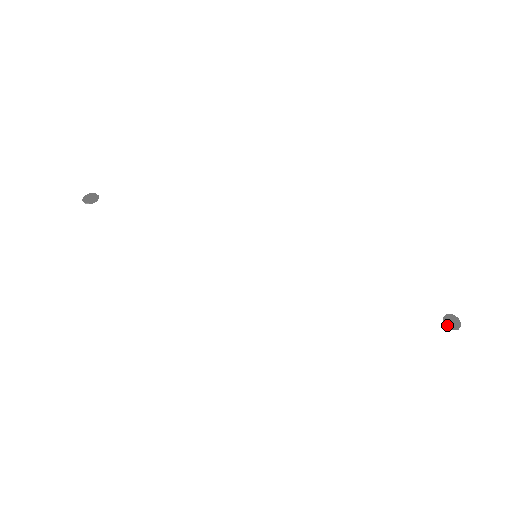
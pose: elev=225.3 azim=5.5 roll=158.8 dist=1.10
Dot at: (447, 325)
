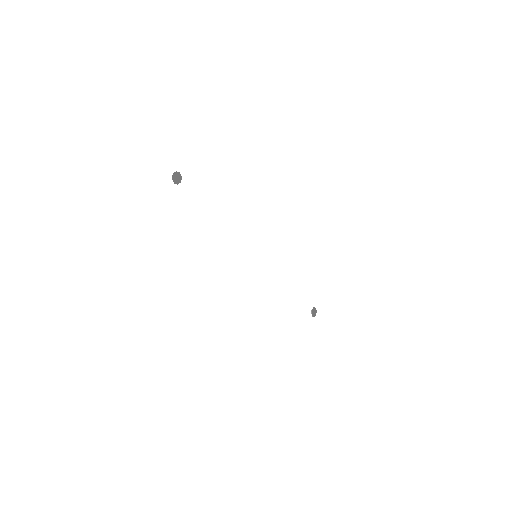
Dot at: (312, 313)
